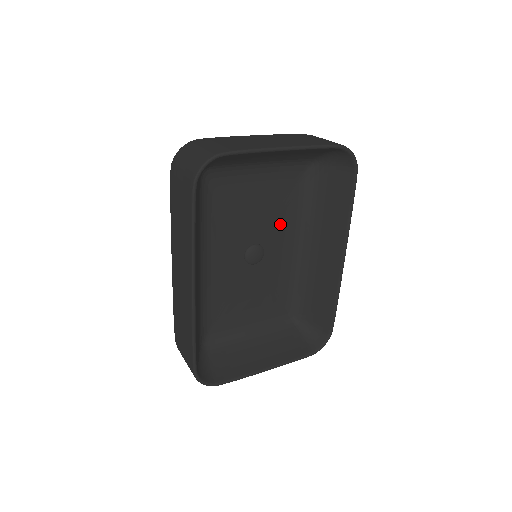
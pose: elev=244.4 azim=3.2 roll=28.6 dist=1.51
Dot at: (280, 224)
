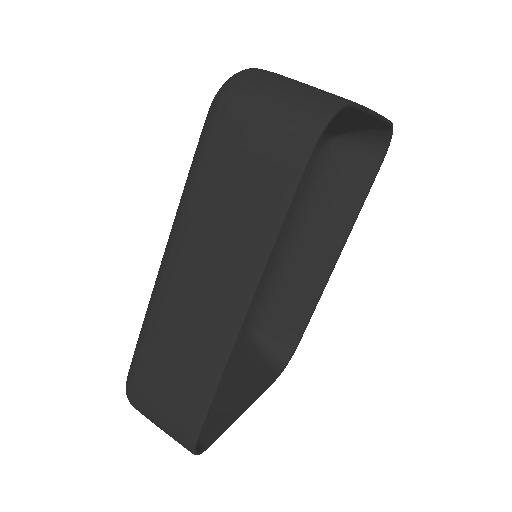
Dot at: occluded
